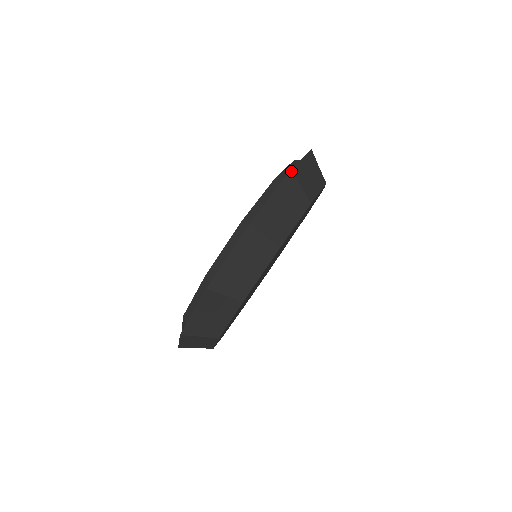
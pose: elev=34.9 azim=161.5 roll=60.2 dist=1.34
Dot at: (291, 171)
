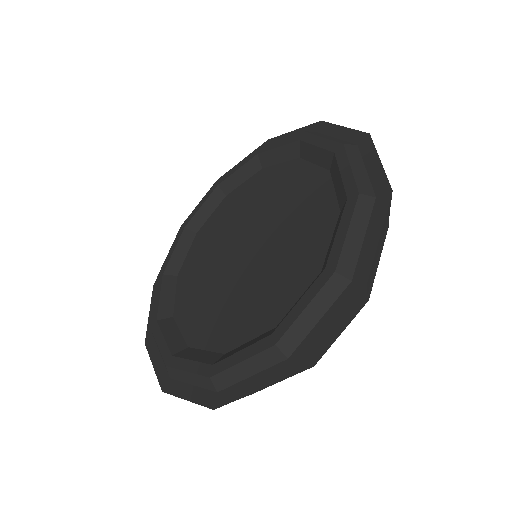
Dot at: (370, 136)
